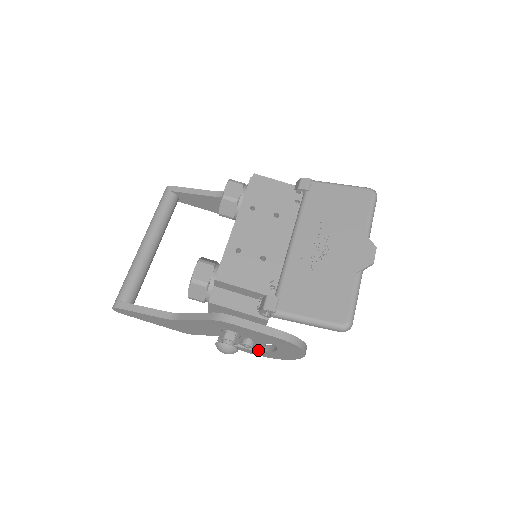
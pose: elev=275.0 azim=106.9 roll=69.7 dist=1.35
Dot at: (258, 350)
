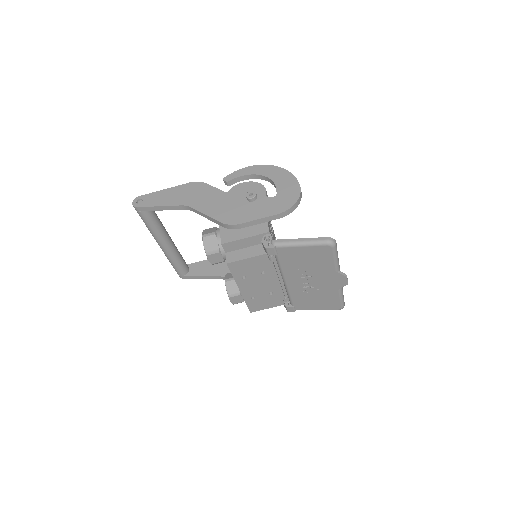
Dot at: occluded
